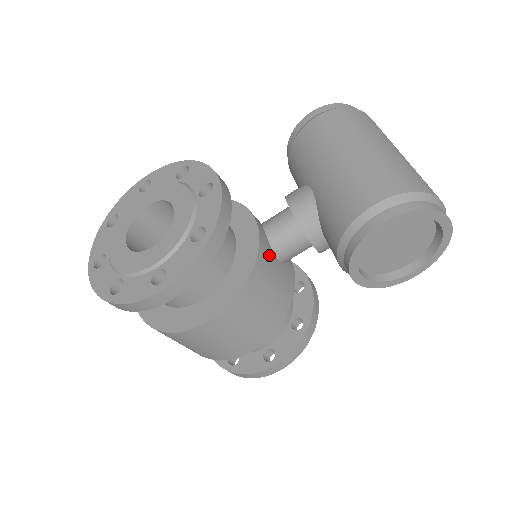
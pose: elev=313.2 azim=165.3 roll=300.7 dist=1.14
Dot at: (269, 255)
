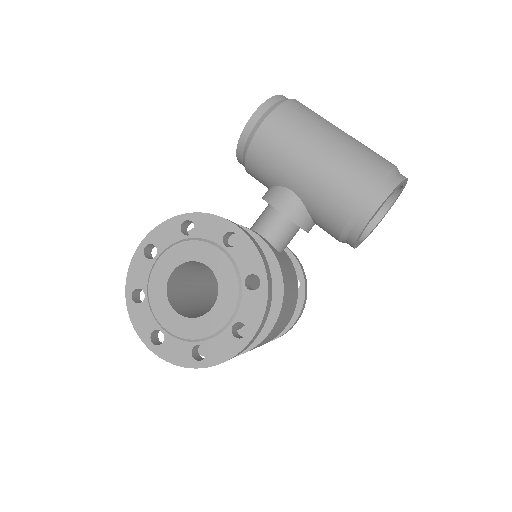
Dot at: (279, 256)
